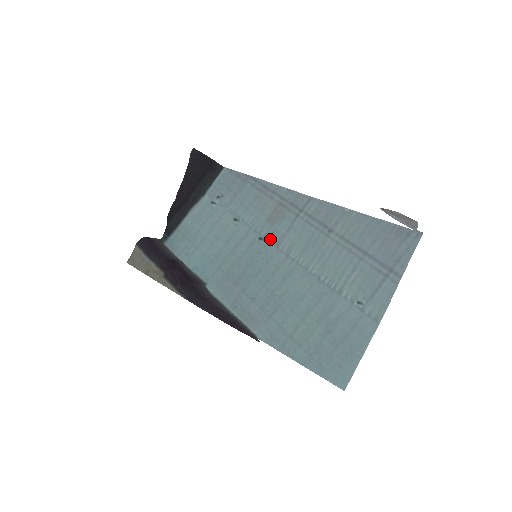
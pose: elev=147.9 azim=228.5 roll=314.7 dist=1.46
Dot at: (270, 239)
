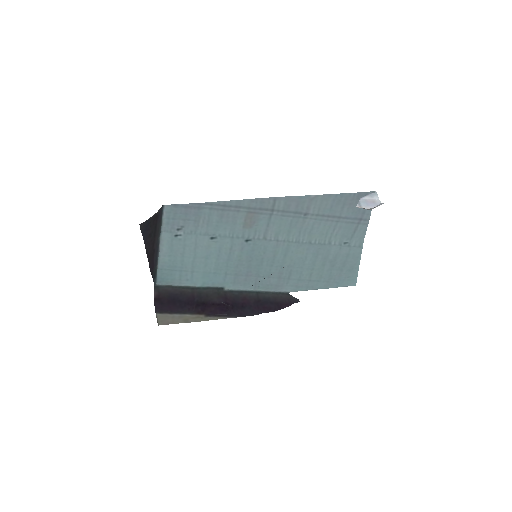
Dot at: (255, 237)
